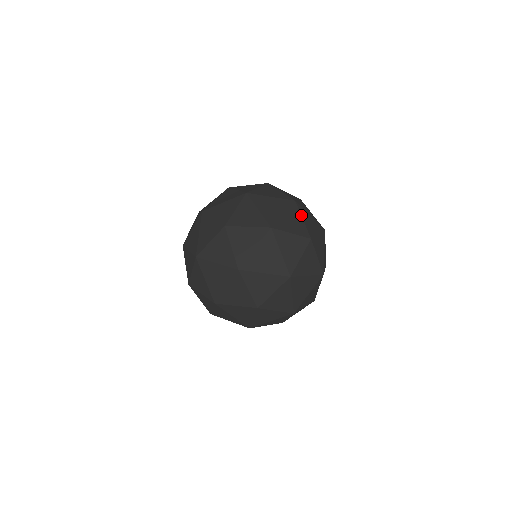
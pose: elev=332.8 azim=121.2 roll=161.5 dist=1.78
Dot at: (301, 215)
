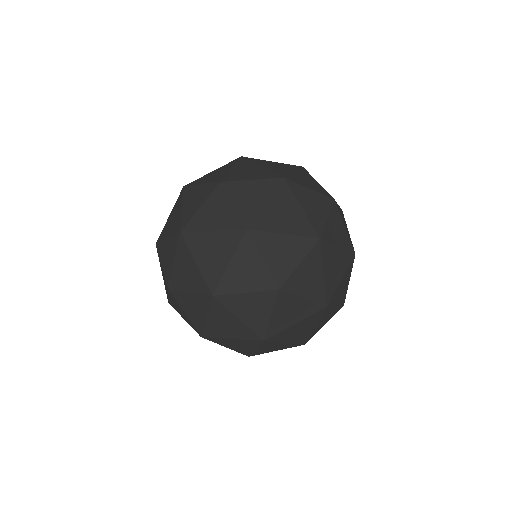
Dot at: (314, 179)
